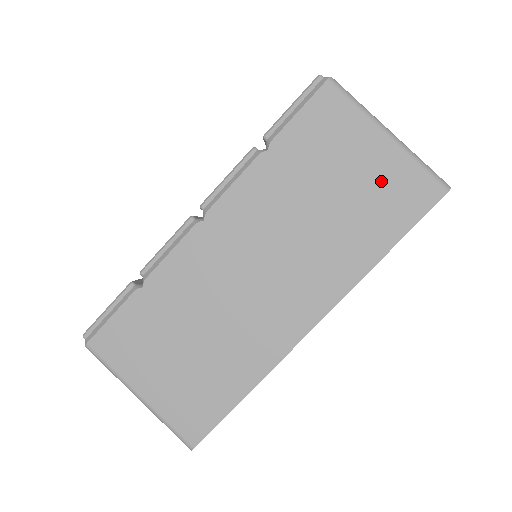
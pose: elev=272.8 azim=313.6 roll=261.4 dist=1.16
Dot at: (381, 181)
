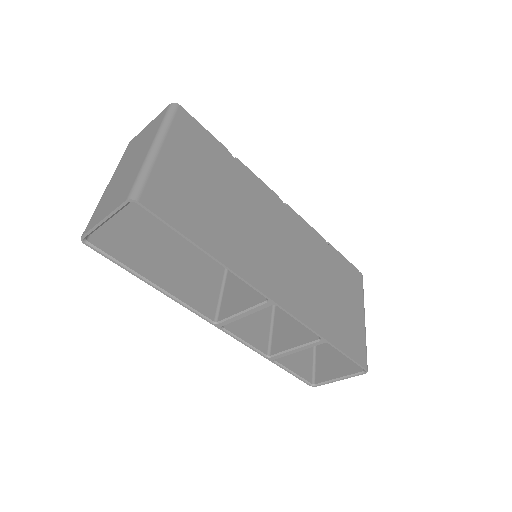
Dot at: (351, 322)
